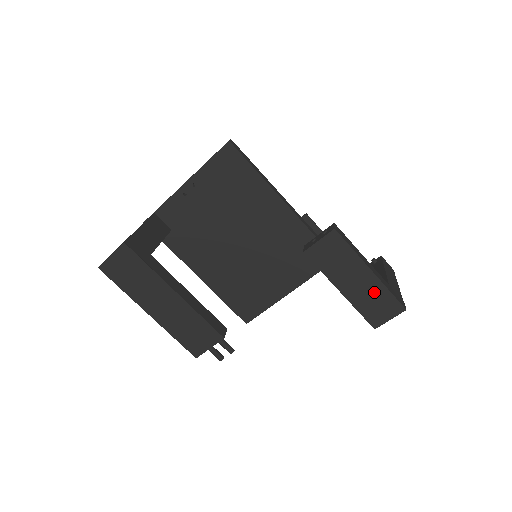
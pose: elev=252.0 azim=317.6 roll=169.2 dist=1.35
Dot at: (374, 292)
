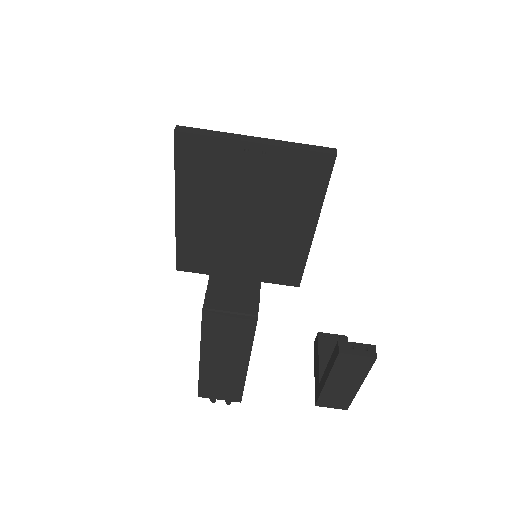
Dot at: (345, 394)
